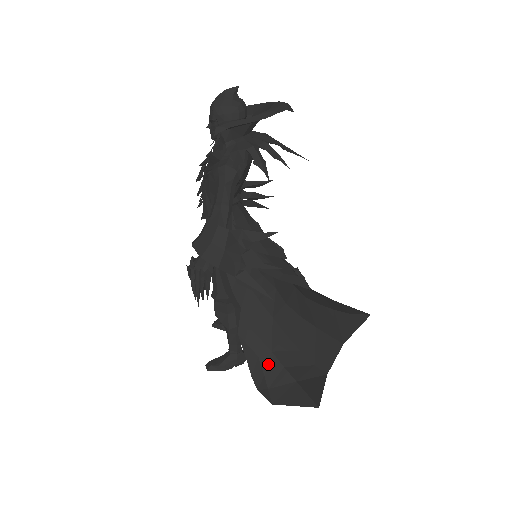
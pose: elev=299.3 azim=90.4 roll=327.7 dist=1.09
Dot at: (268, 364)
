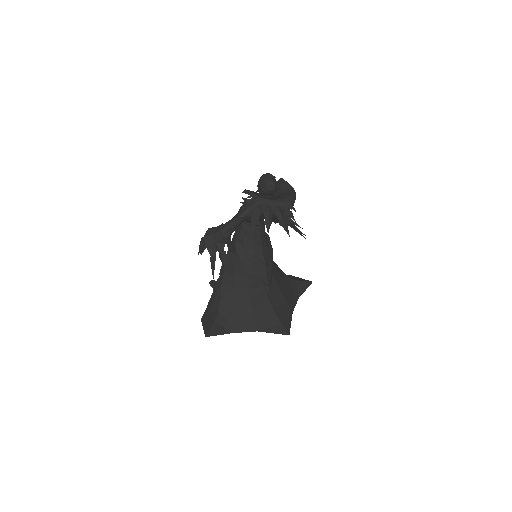
Dot at: (215, 304)
